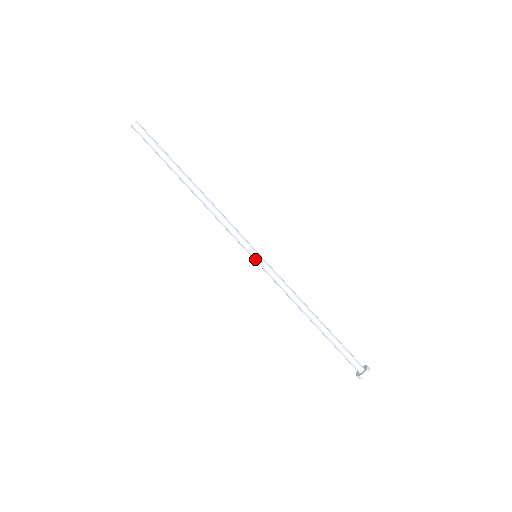
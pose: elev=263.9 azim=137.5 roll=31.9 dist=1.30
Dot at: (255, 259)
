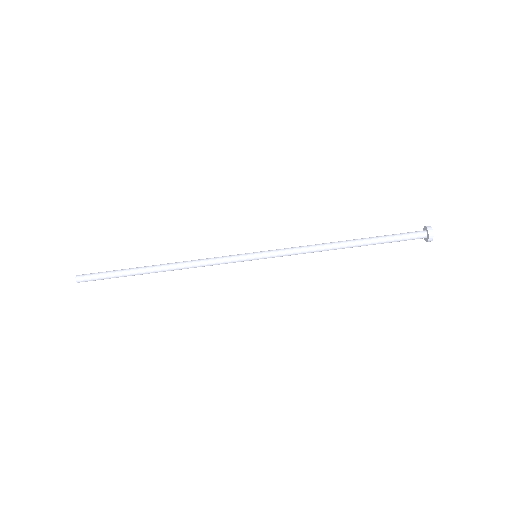
Dot at: (257, 257)
